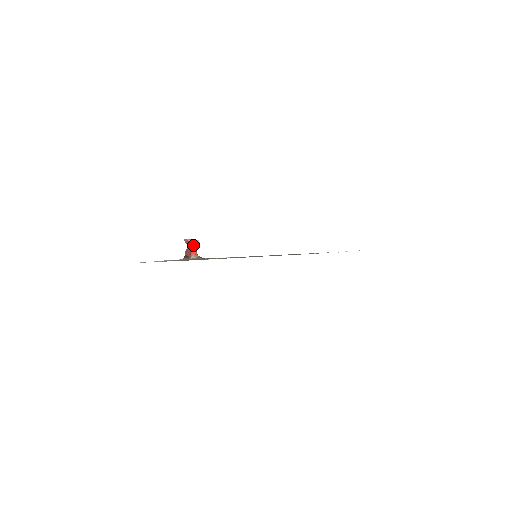
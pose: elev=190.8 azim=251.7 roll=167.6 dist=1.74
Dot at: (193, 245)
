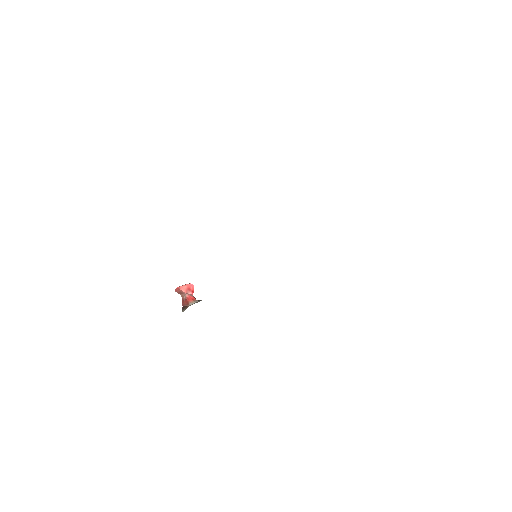
Dot at: (186, 291)
